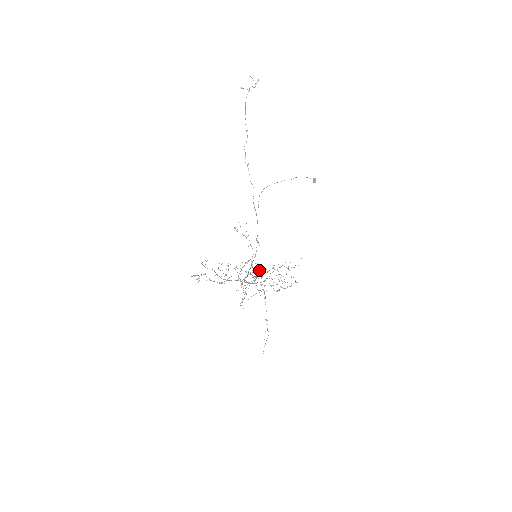
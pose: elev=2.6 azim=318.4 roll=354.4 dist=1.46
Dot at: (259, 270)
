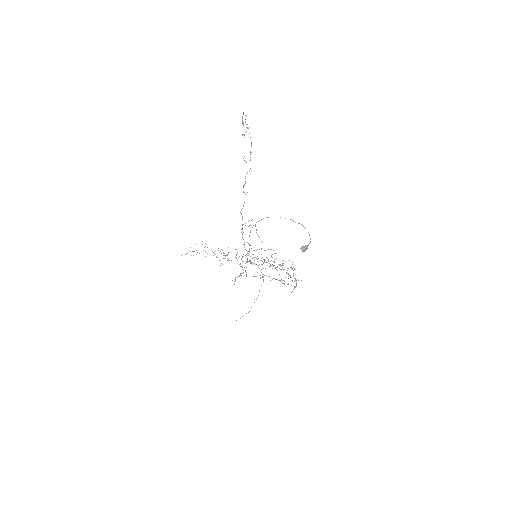
Dot at: occluded
